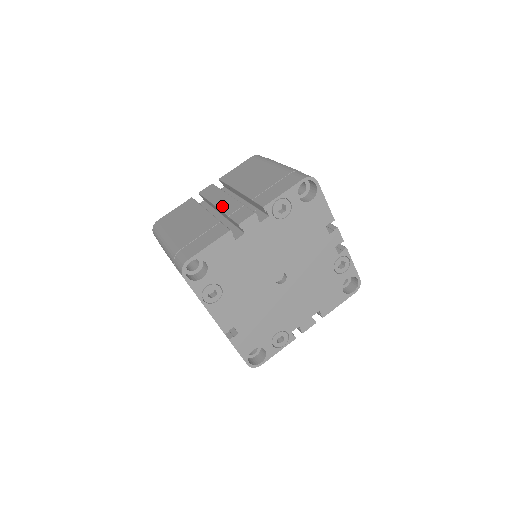
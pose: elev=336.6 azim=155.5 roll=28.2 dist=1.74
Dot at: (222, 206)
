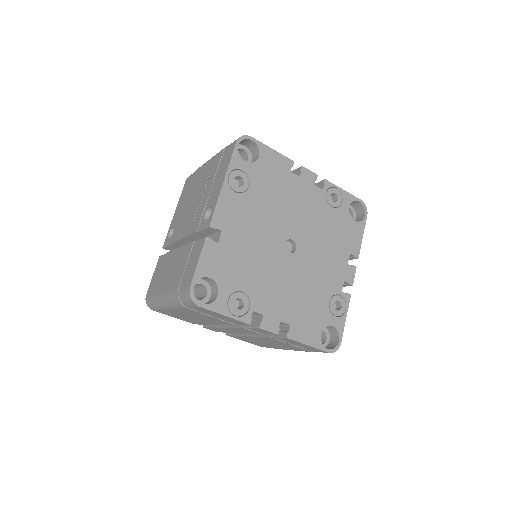
Dot at: occluded
